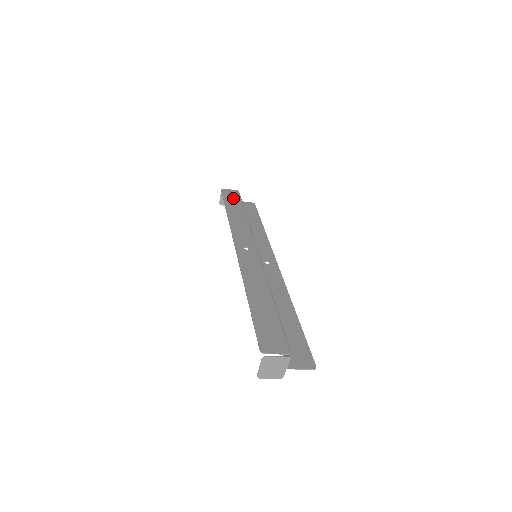
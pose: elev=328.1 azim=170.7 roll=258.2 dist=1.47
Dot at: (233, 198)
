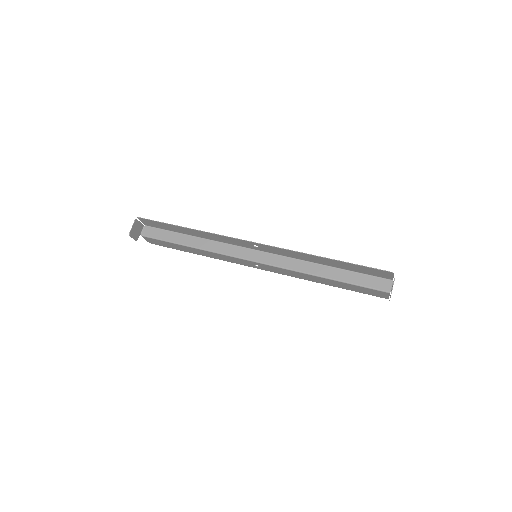
Dot at: (161, 225)
